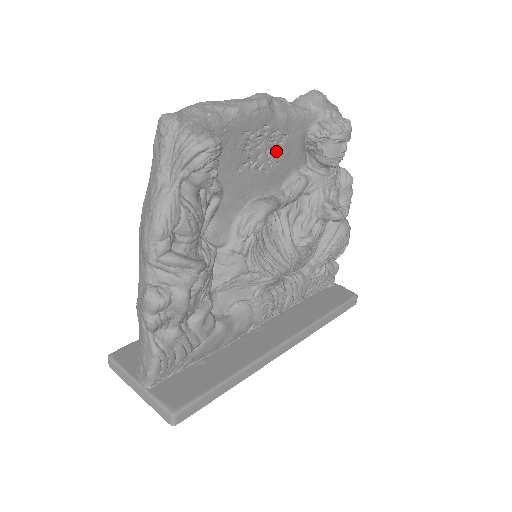
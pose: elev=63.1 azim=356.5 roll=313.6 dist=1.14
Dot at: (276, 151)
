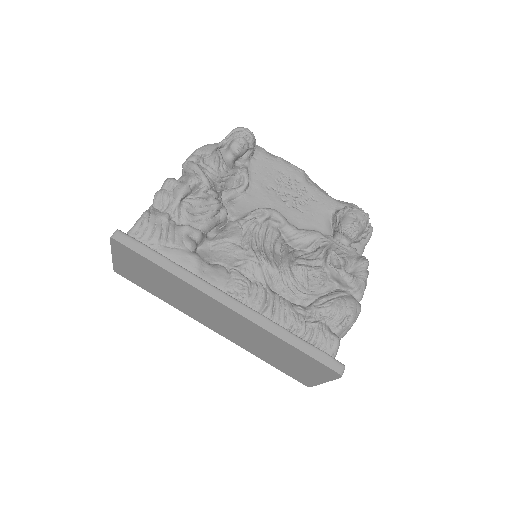
Dot at: (302, 203)
